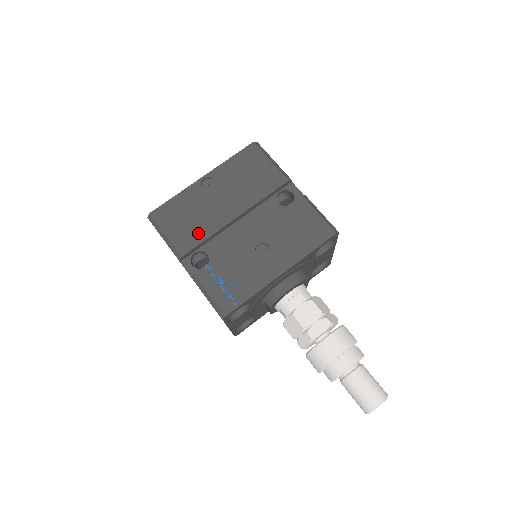
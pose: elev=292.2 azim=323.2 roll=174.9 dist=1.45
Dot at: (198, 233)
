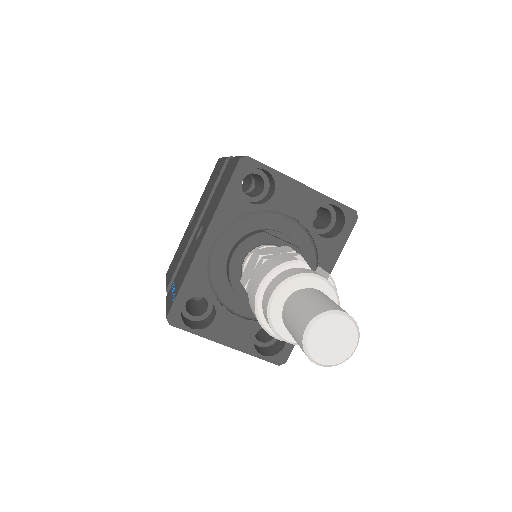
Dot at: (177, 262)
